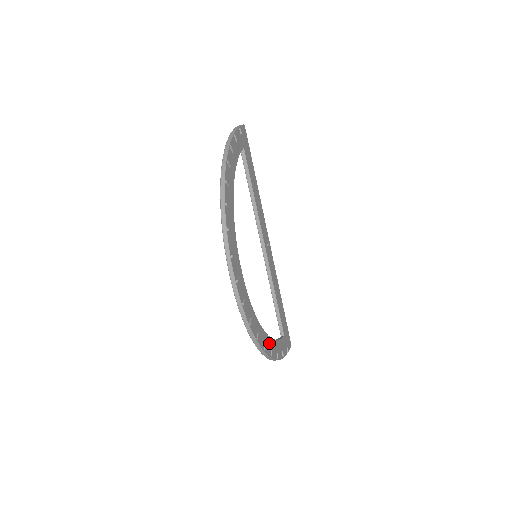
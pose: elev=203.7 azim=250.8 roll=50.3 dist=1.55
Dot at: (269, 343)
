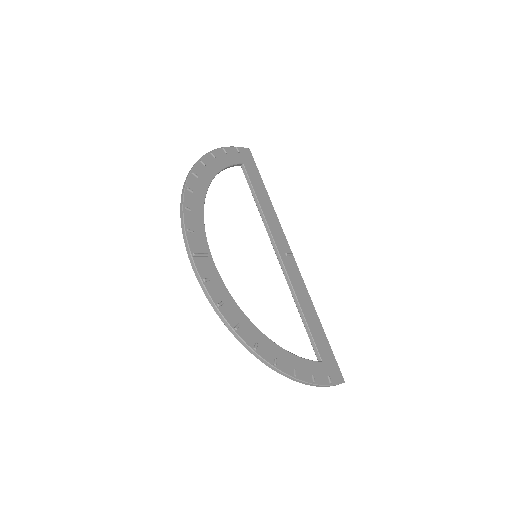
Dot at: (272, 349)
